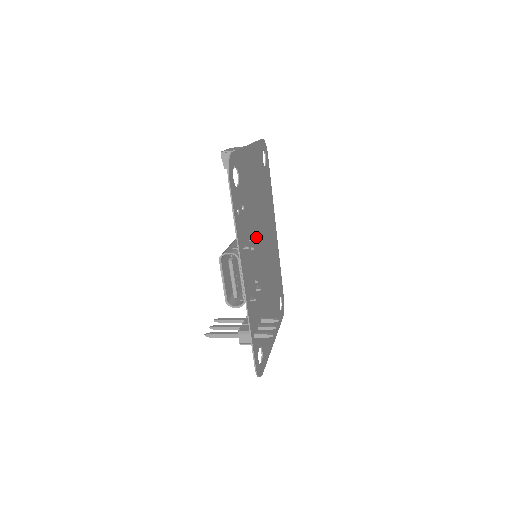
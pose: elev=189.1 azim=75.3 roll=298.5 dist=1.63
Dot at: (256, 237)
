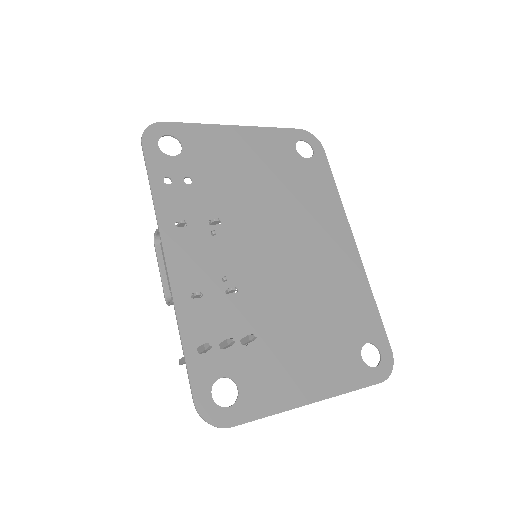
Dot at: (243, 226)
